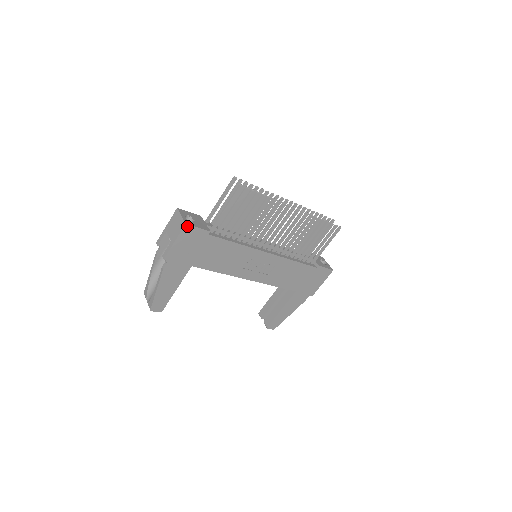
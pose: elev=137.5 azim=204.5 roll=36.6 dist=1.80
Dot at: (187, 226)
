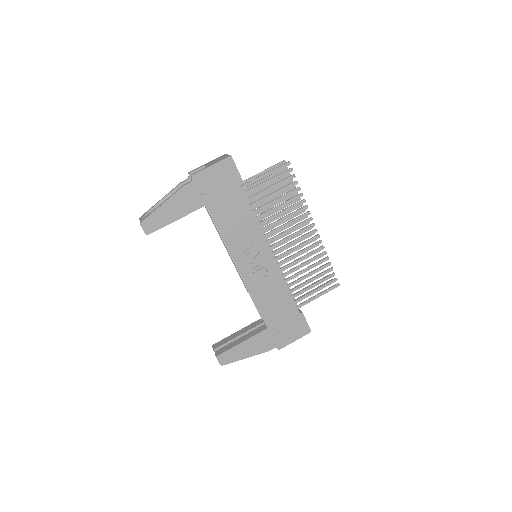
Dot at: (231, 159)
